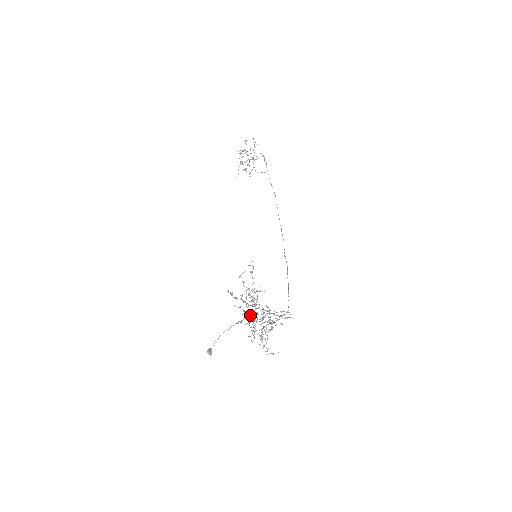
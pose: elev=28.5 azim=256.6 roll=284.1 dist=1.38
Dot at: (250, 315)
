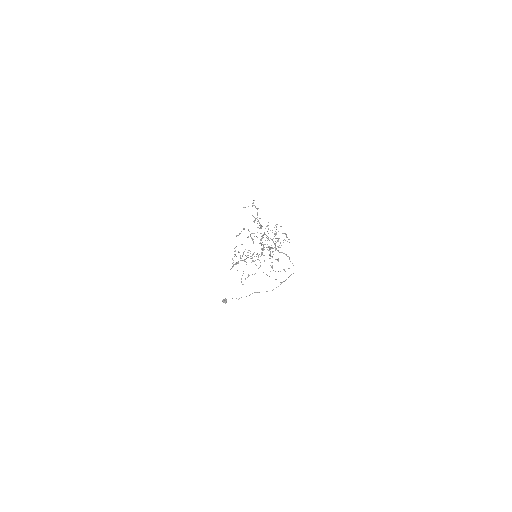
Dot at: occluded
